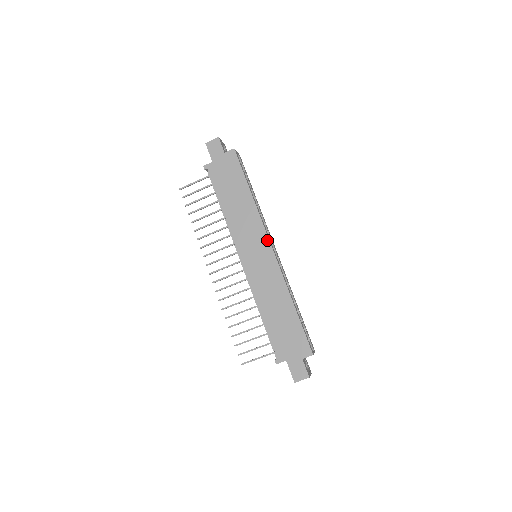
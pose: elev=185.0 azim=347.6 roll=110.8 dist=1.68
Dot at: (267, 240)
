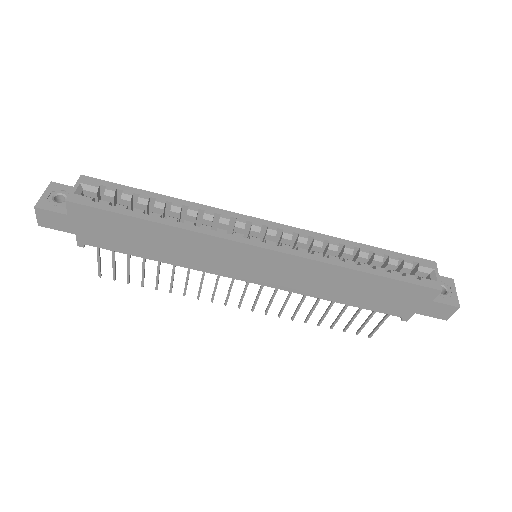
Dot at: (246, 247)
